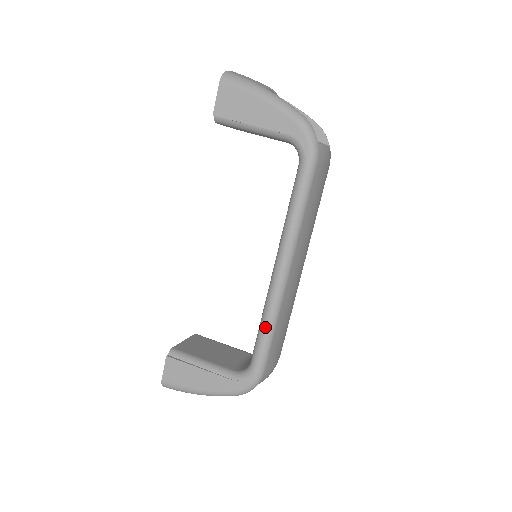
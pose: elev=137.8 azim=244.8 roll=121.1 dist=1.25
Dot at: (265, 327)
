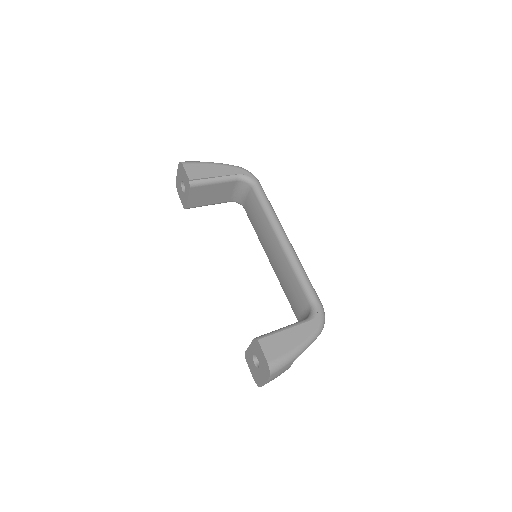
Dot at: (302, 273)
